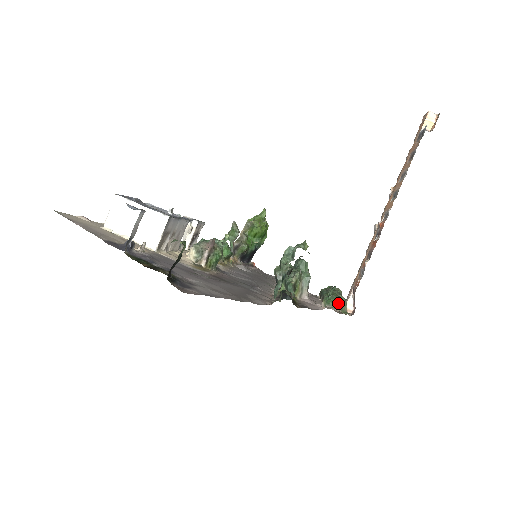
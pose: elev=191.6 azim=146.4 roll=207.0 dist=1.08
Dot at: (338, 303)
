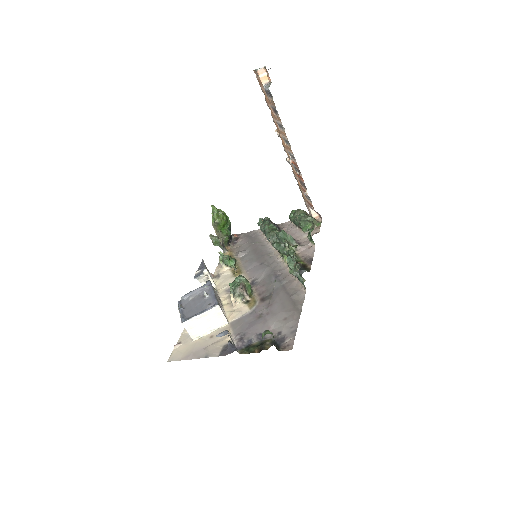
Dot at: (311, 225)
